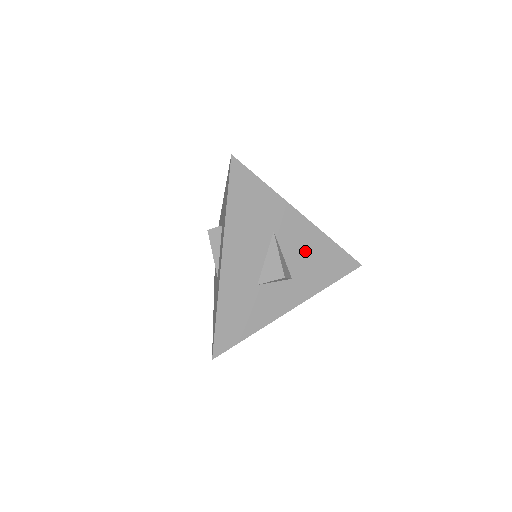
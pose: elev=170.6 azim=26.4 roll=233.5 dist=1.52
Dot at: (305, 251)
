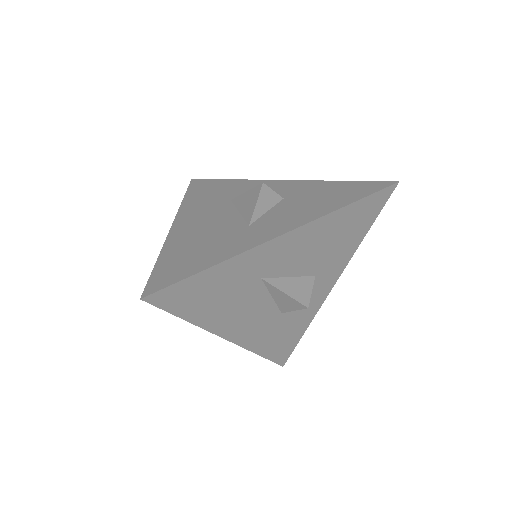
Dot at: (313, 249)
